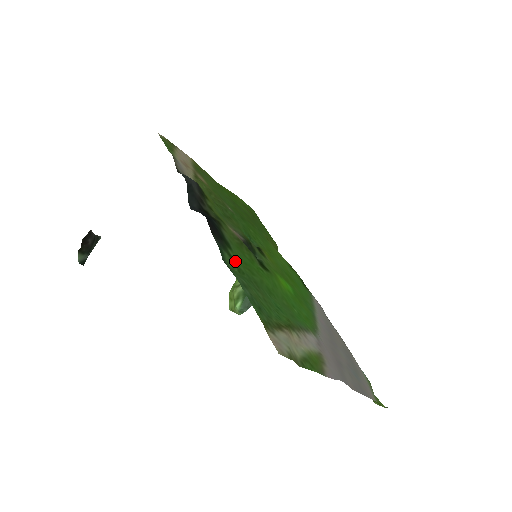
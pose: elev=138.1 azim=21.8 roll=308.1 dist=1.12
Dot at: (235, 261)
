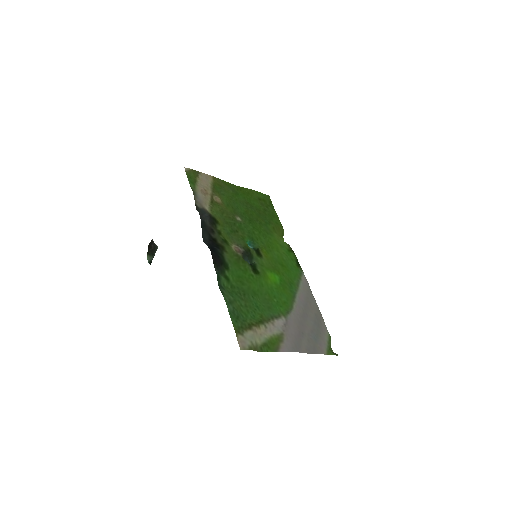
Dot at: (229, 280)
